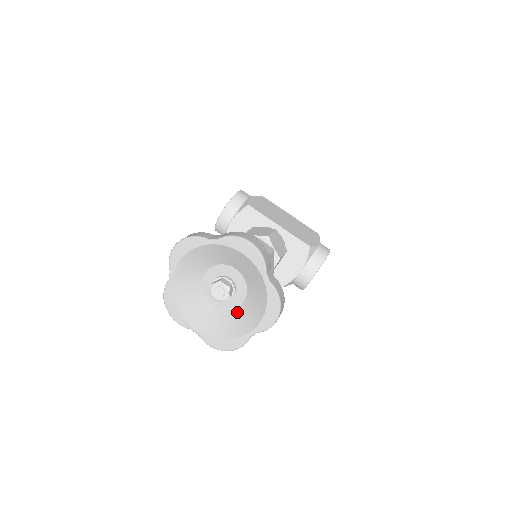
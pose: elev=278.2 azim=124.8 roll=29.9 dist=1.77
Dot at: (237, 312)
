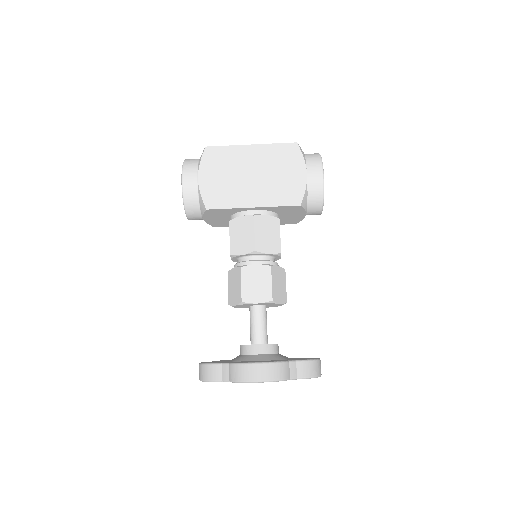
Dot at: occluded
